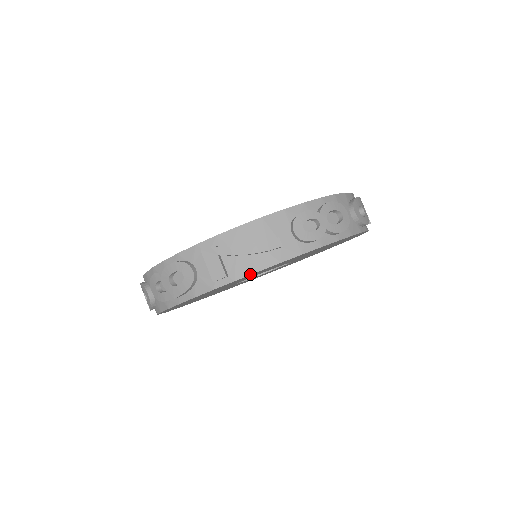
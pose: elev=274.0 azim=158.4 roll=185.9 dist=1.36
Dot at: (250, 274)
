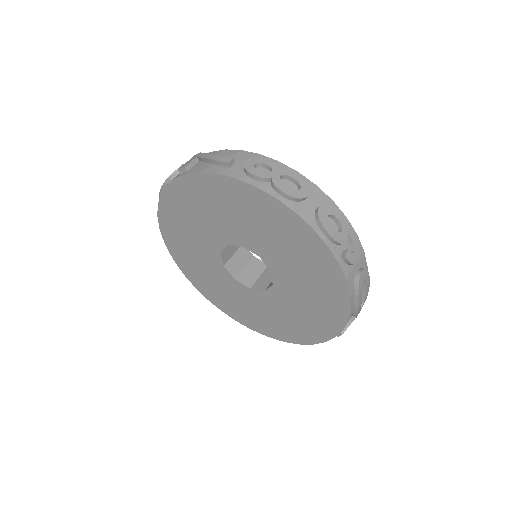
Dot at: (197, 172)
